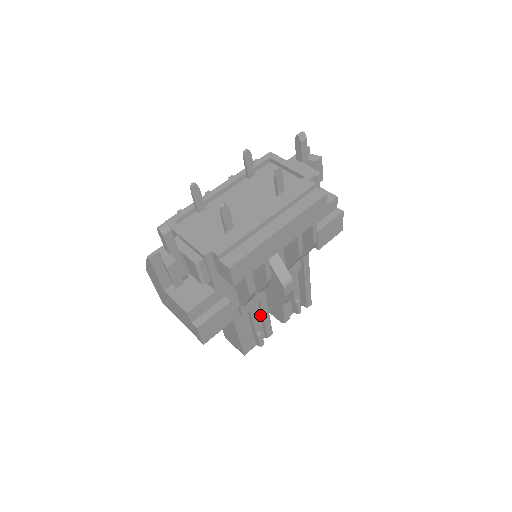
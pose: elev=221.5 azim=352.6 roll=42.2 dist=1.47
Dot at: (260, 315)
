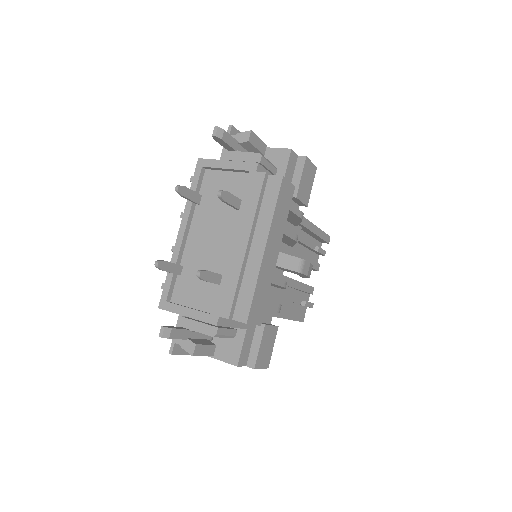
Dot at: (294, 289)
